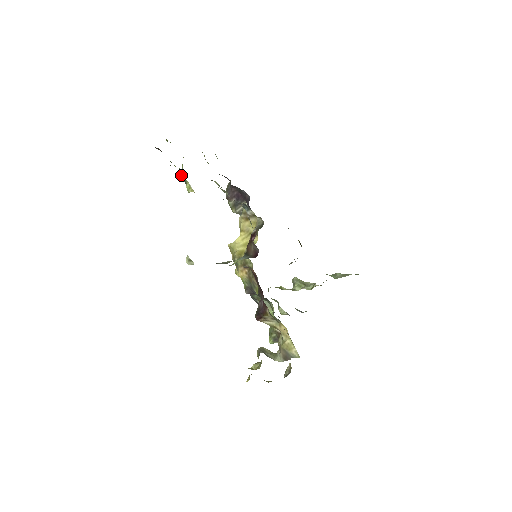
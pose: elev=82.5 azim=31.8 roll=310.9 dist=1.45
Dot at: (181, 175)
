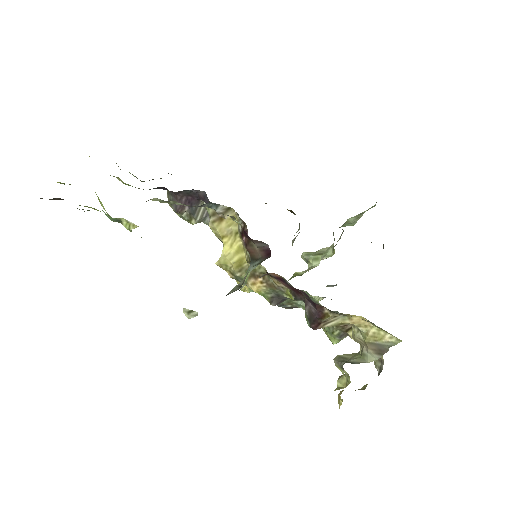
Dot at: (108, 216)
